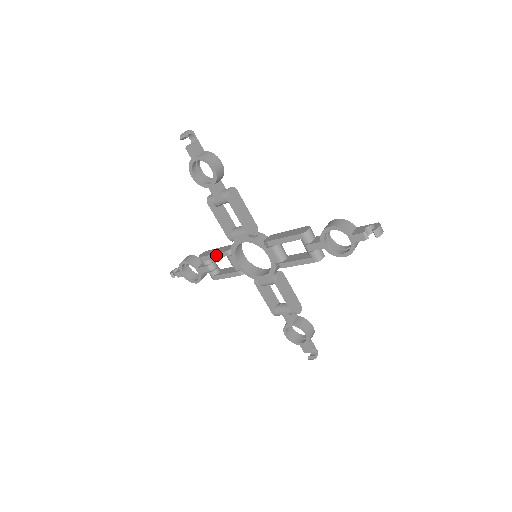
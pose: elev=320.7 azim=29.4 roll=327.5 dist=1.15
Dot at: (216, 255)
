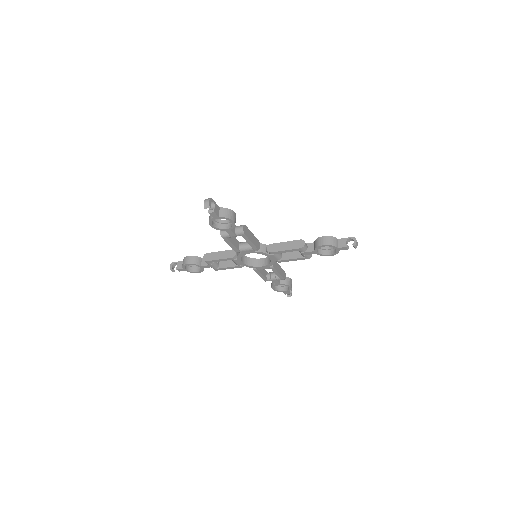
Dot at: (222, 260)
